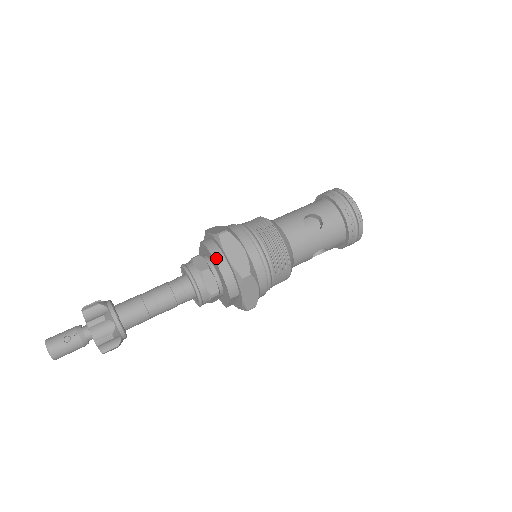
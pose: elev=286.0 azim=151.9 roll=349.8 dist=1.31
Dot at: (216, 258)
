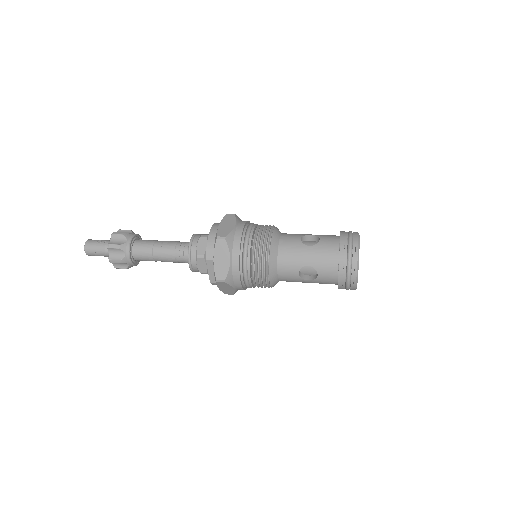
Dot at: (214, 226)
